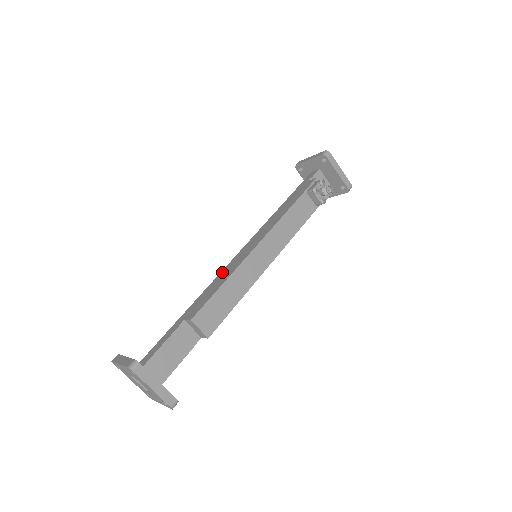
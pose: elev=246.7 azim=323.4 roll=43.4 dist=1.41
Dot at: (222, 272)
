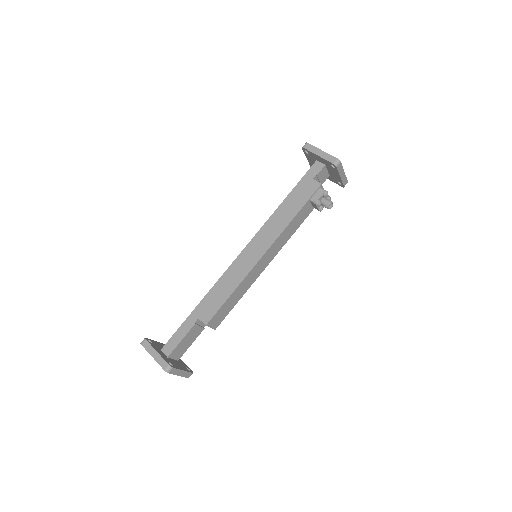
Dot at: (228, 272)
